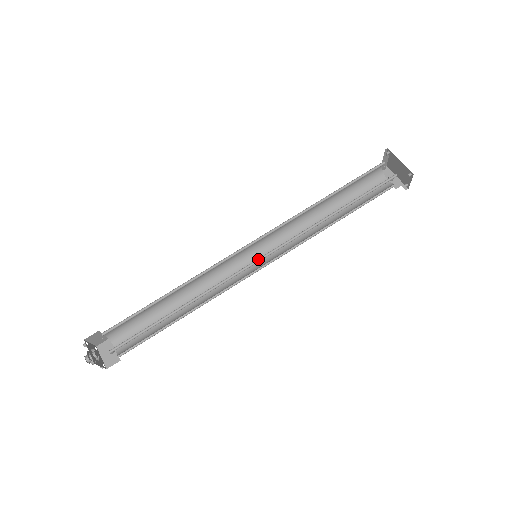
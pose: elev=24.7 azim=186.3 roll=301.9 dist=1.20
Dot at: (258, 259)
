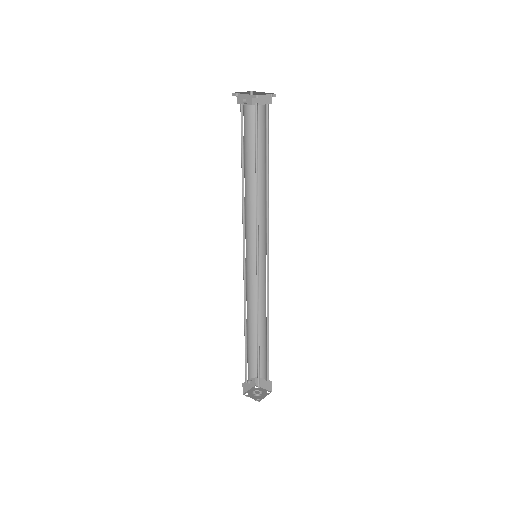
Dot at: occluded
